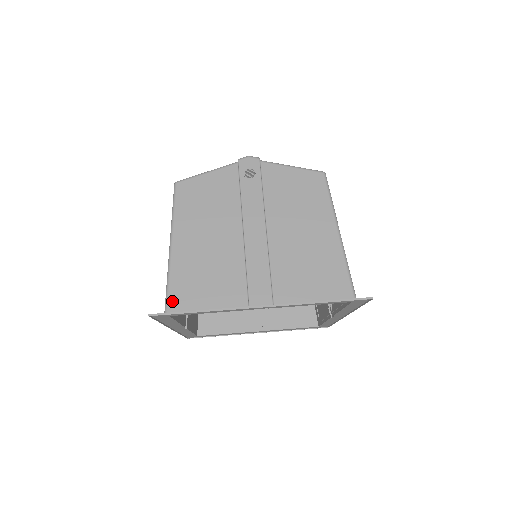
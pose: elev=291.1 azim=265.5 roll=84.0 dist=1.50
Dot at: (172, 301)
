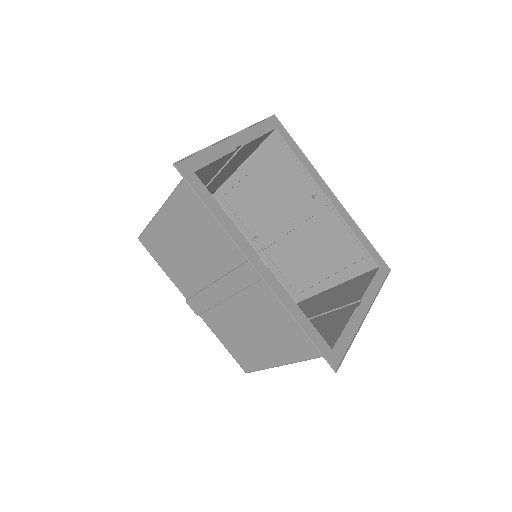
Dot at: occluded
